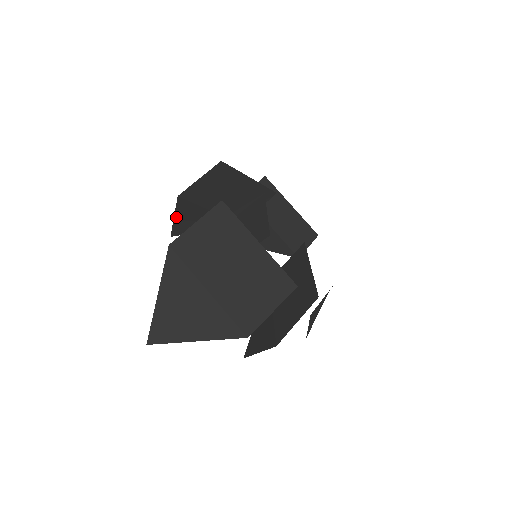
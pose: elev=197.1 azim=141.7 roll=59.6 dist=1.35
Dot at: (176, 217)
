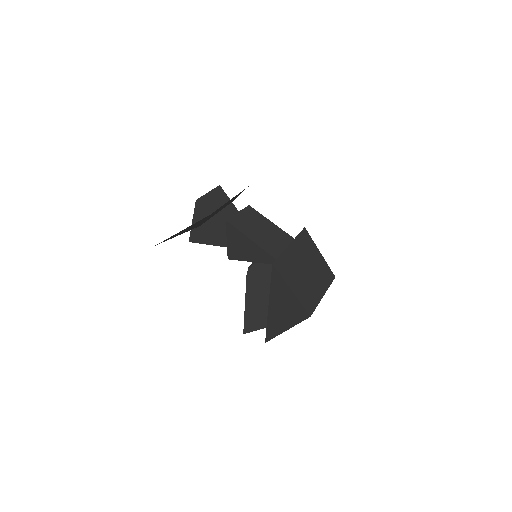
Dot at: occluded
